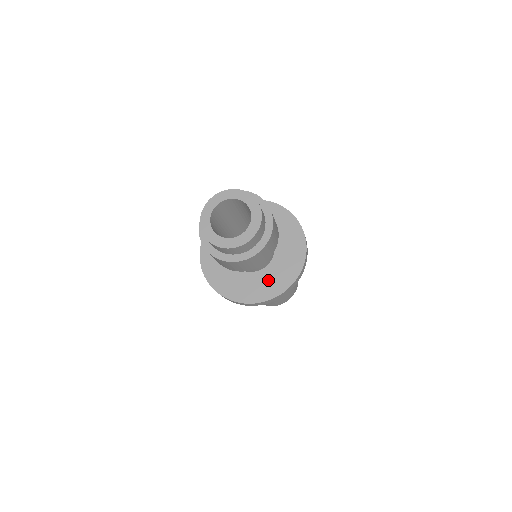
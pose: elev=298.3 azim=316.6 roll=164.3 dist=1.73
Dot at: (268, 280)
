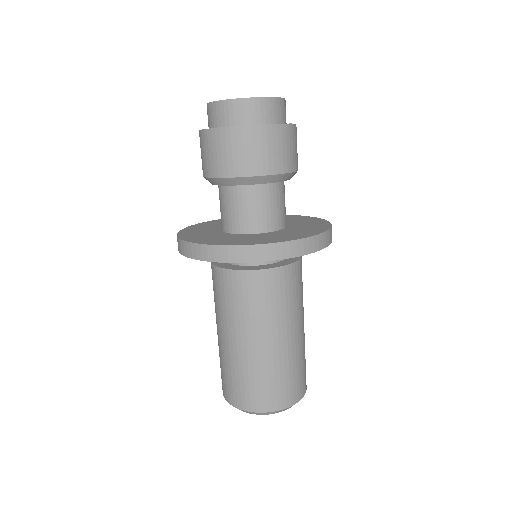
Dot at: (267, 237)
